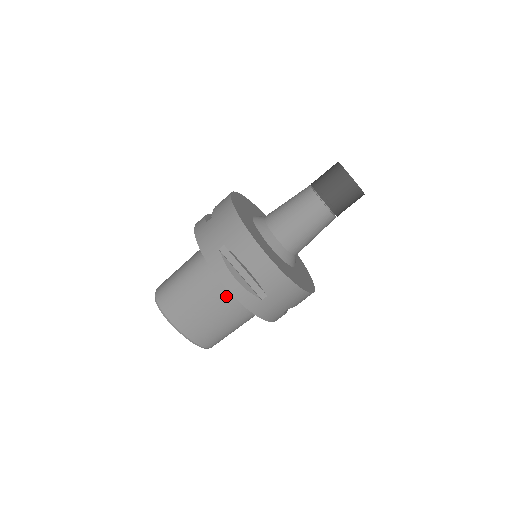
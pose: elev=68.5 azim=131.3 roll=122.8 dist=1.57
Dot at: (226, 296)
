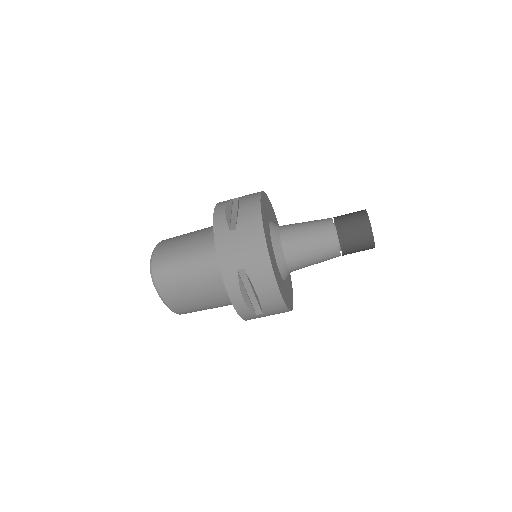
Dot at: (222, 294)
